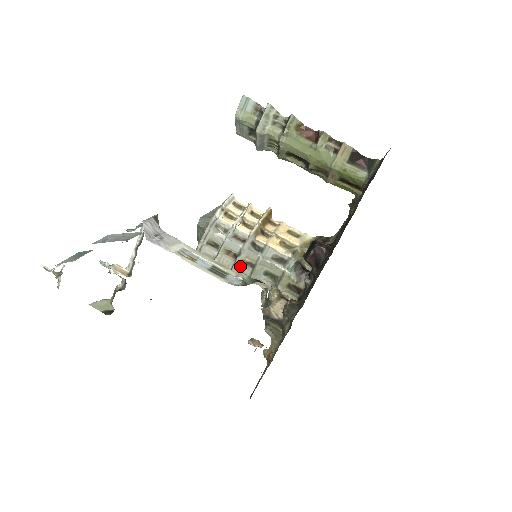
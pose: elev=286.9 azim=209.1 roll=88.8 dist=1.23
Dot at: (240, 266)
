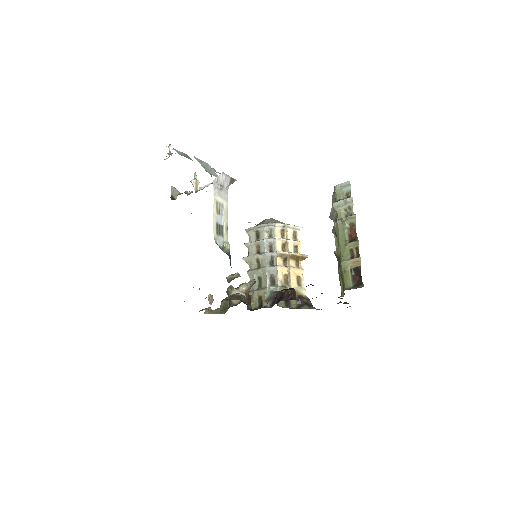
Dot at: (254, 260)
